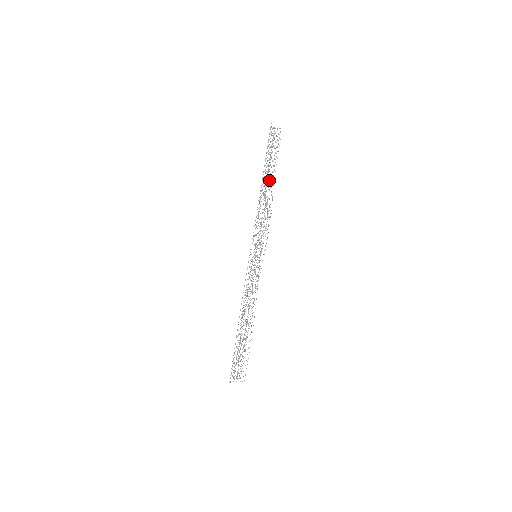
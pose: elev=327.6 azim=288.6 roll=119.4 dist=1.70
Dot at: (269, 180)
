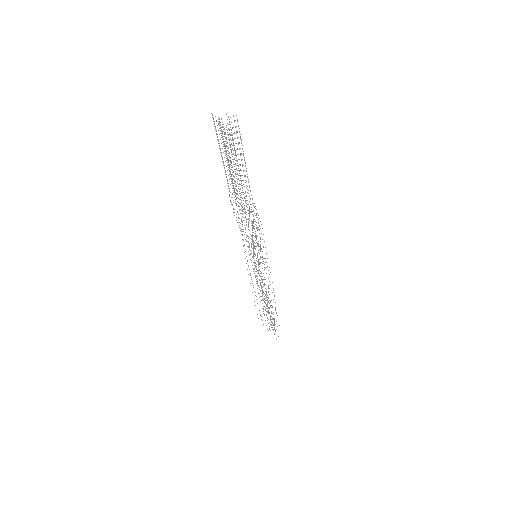
Dot at: occluded
